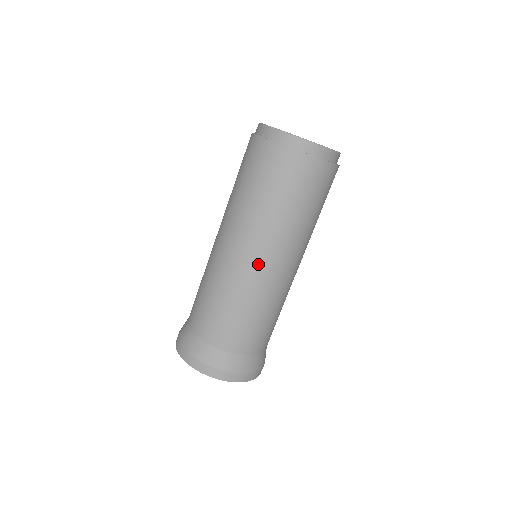
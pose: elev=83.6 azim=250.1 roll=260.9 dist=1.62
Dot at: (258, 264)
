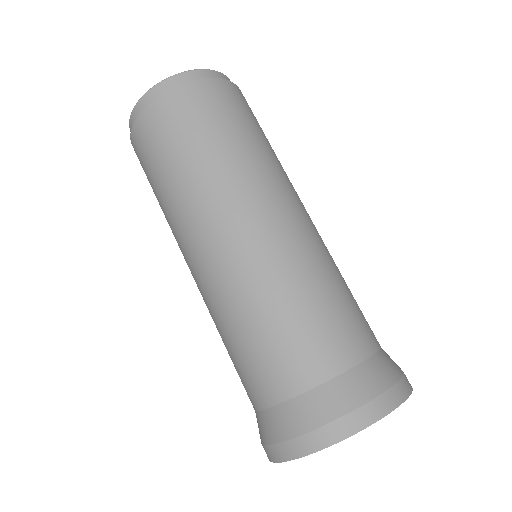
Dot at: (239, 236)
